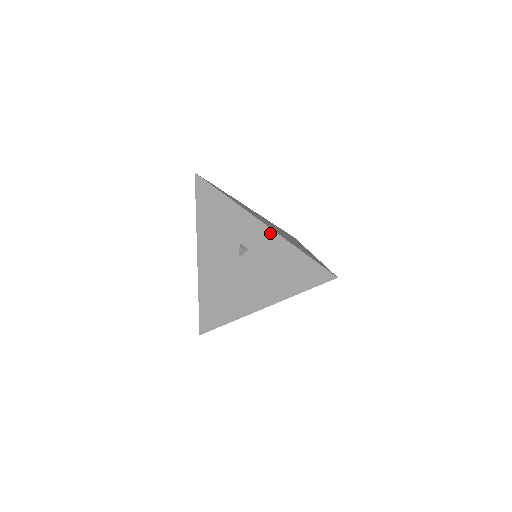
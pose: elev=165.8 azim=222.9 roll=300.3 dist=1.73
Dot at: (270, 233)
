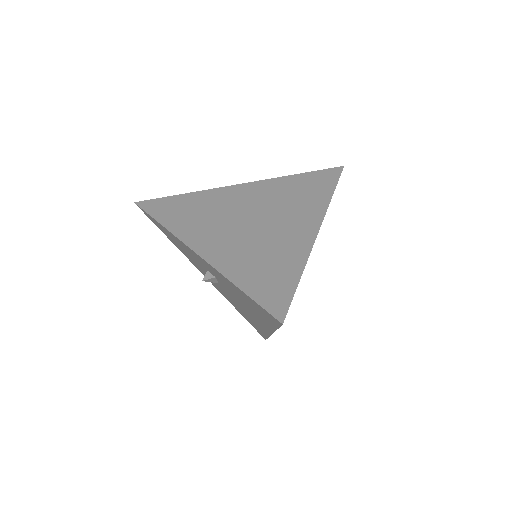
Dot at: (208, 264)
